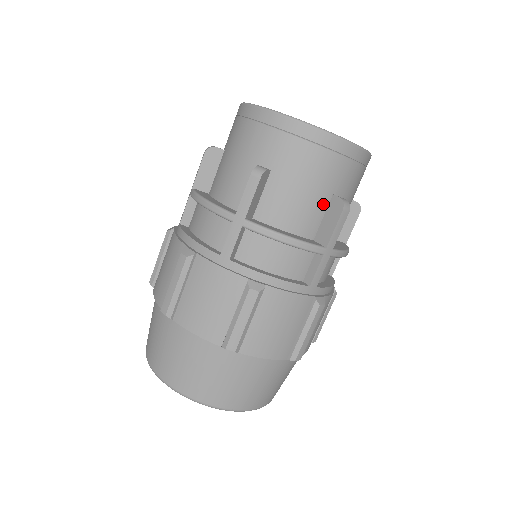
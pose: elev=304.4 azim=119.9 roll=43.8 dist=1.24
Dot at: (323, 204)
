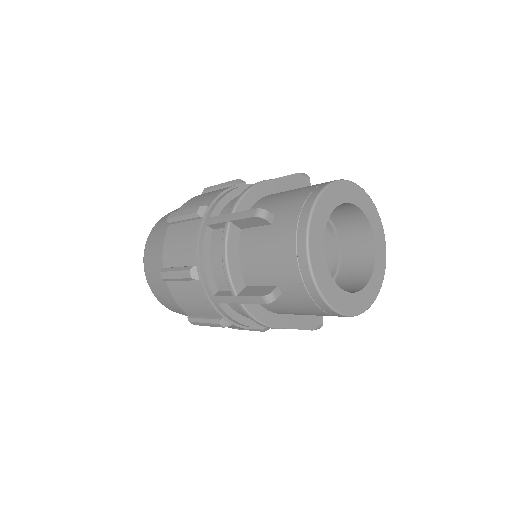
Dot at: (306, 315)
